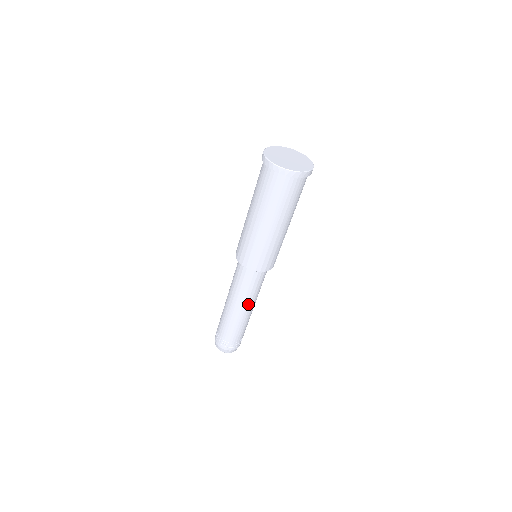
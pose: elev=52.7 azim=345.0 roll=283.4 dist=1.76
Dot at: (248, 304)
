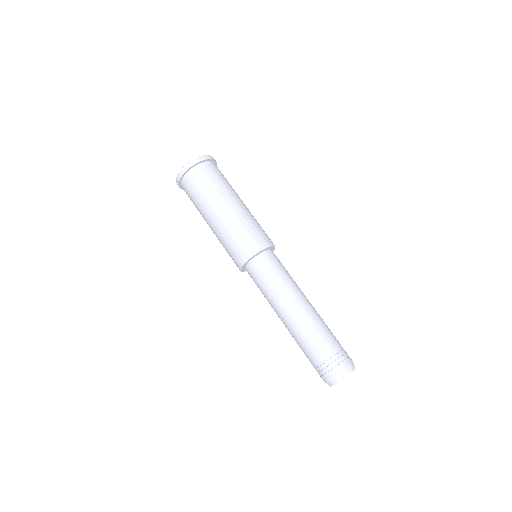
Dot at: (284, 302)
